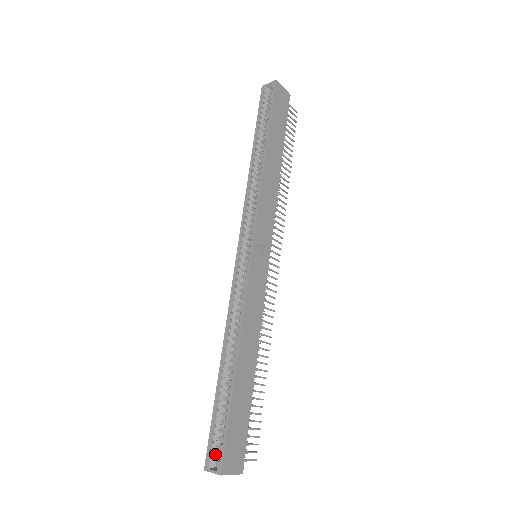
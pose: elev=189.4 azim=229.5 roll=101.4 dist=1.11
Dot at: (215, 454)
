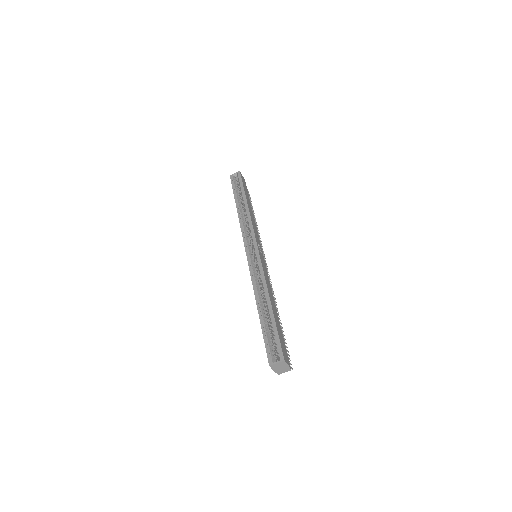
Dot at: (273, 355)
